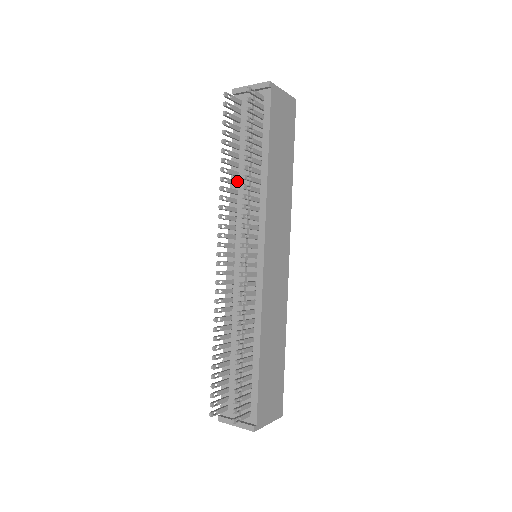
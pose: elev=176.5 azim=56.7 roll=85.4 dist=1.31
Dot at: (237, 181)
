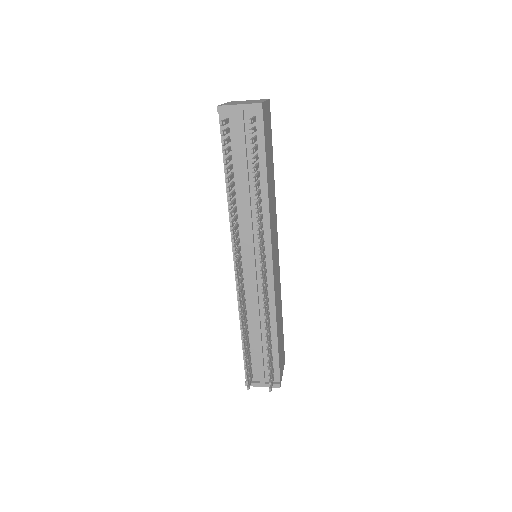
Dot at: (235, 199)
